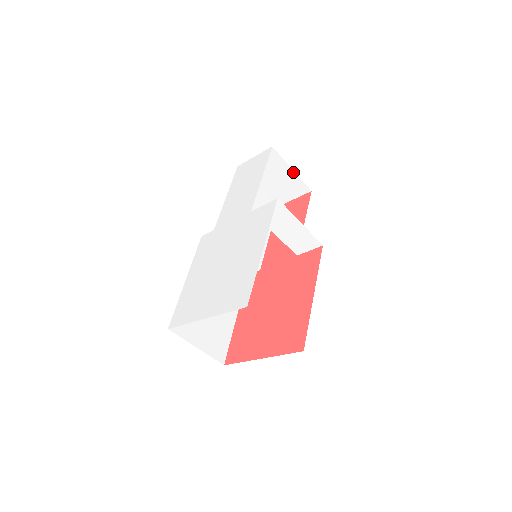
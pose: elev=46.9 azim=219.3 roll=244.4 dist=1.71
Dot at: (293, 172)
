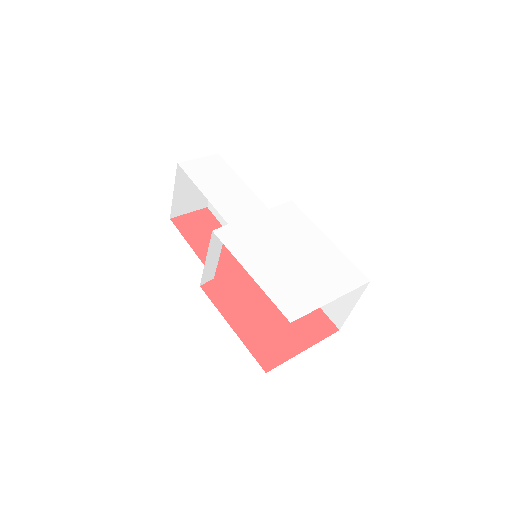
Dot at: occluded
